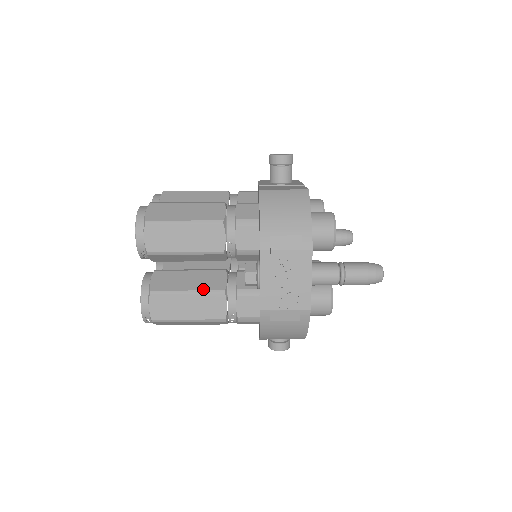
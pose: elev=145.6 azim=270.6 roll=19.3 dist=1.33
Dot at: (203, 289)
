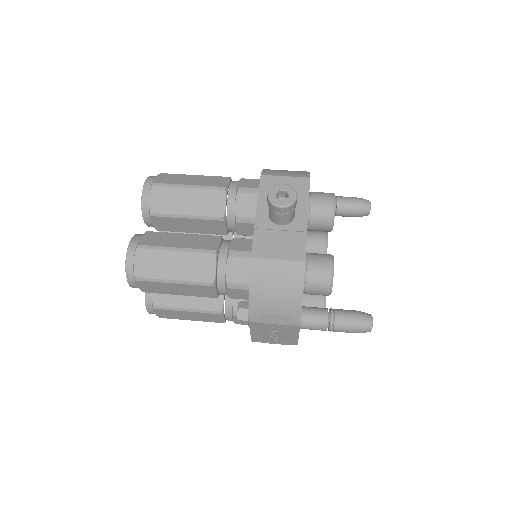
Dot at: (201, 309)
